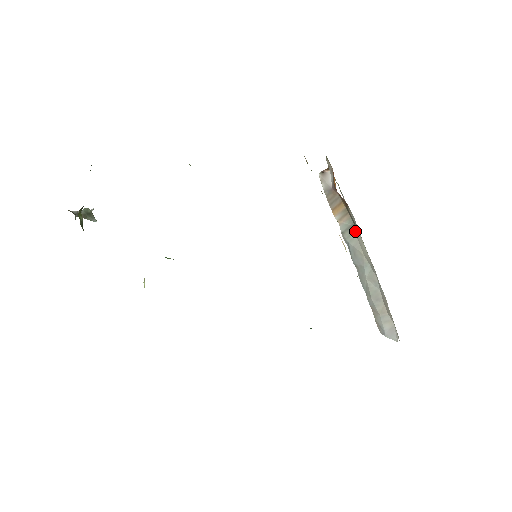
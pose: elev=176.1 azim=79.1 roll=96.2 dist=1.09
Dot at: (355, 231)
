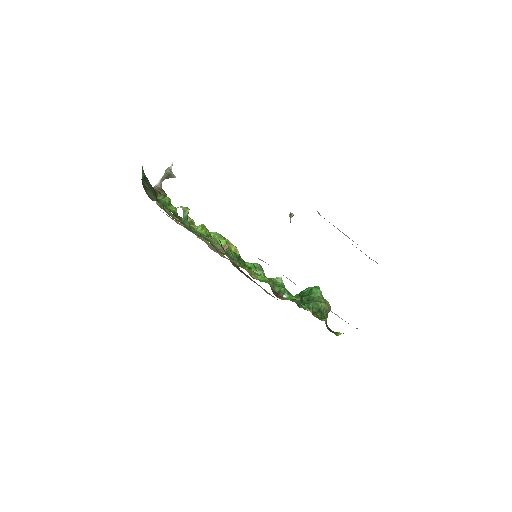
Dot at: occluded
